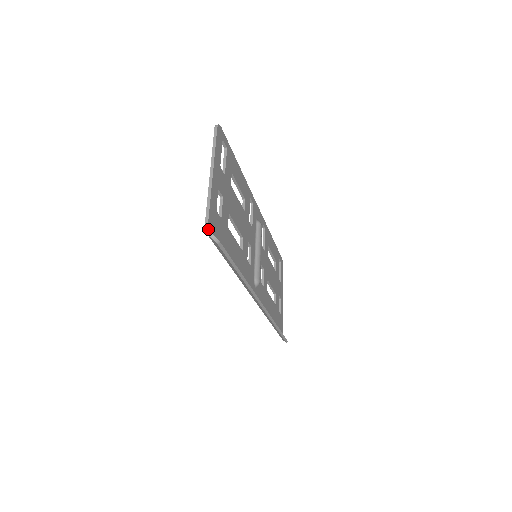
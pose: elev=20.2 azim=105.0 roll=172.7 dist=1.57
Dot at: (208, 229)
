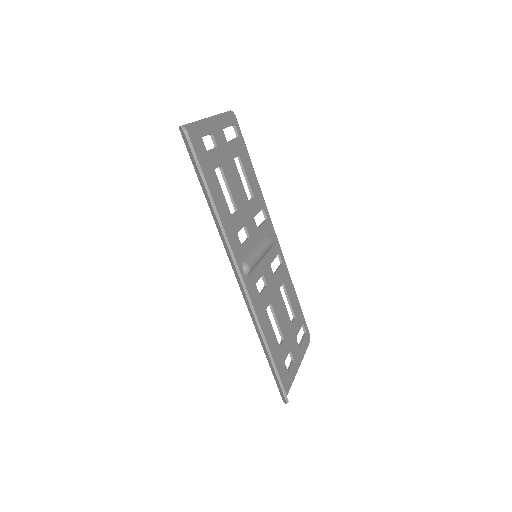
Dot at: occluded
